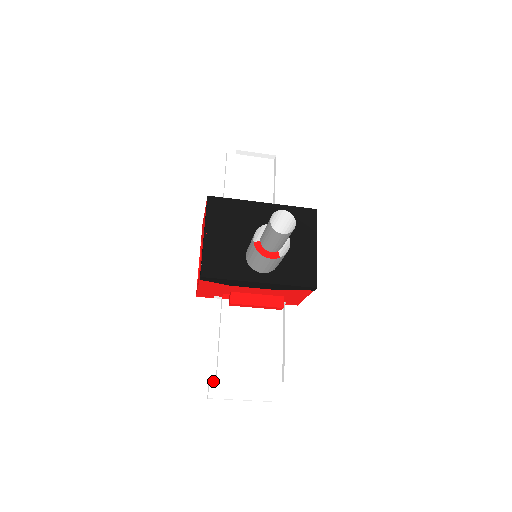
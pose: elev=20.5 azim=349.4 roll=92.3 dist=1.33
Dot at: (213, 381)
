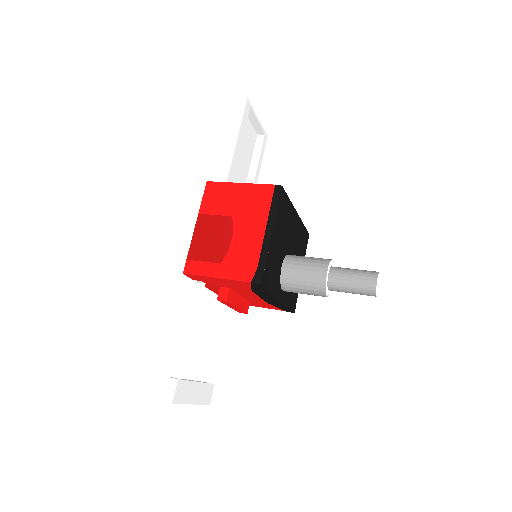
Dot at: (179, 383)
